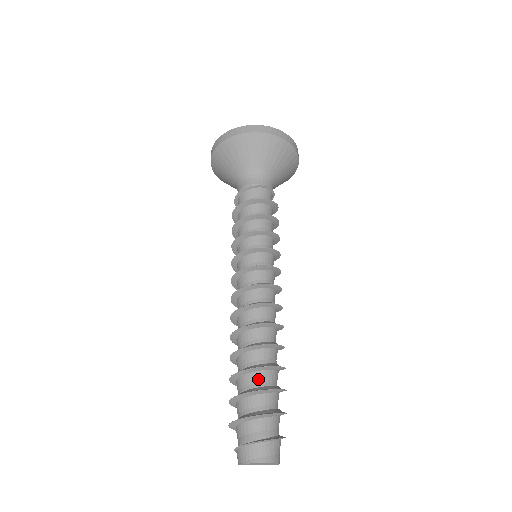
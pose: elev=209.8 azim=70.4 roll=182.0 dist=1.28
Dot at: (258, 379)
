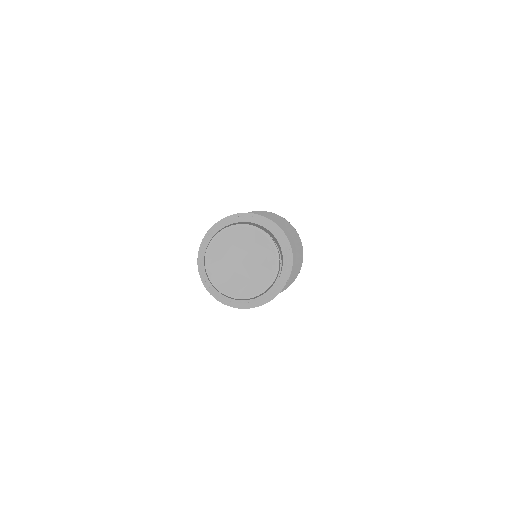
Dot at: occluded
